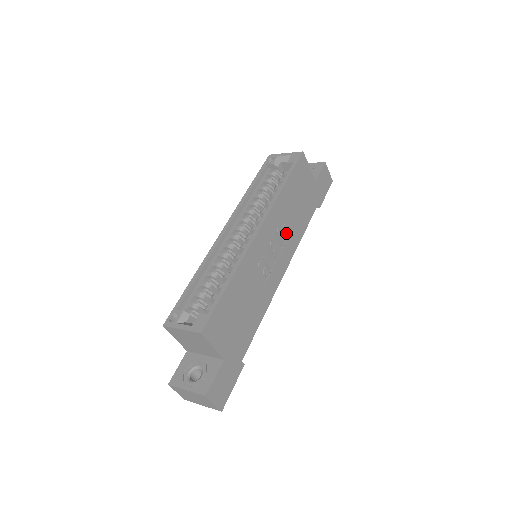
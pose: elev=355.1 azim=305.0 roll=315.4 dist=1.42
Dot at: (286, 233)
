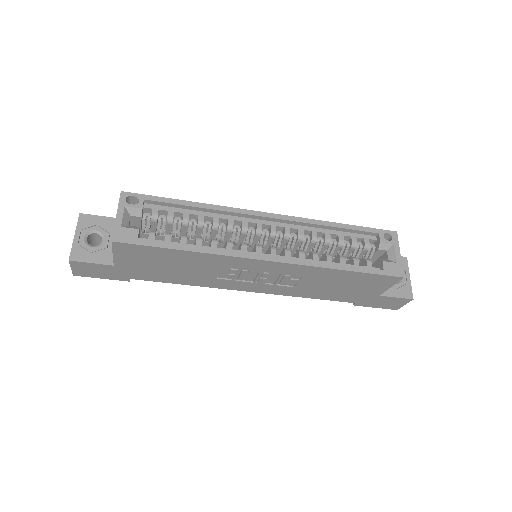
Dot at: (292, 283)
